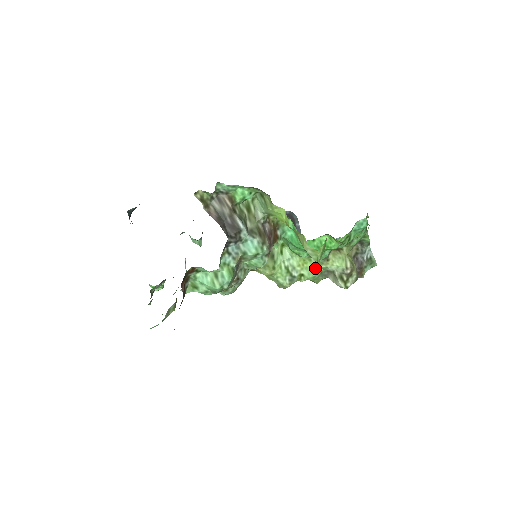
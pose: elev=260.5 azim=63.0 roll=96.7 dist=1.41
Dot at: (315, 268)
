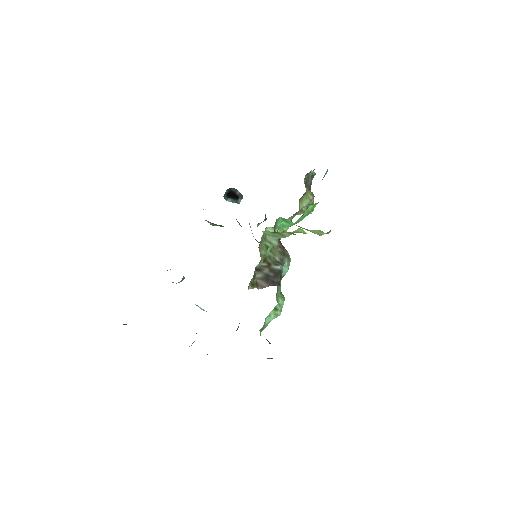
Dot at: occluded
